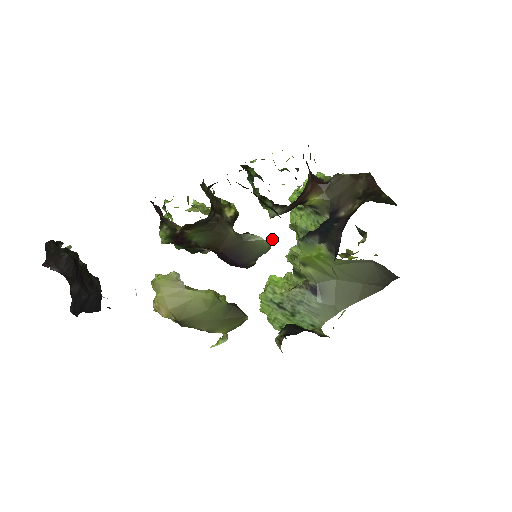
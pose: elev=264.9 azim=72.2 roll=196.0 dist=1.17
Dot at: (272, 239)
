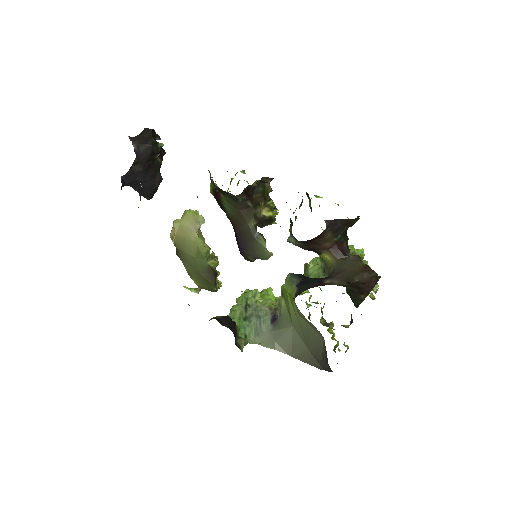
Dot at: occluded
